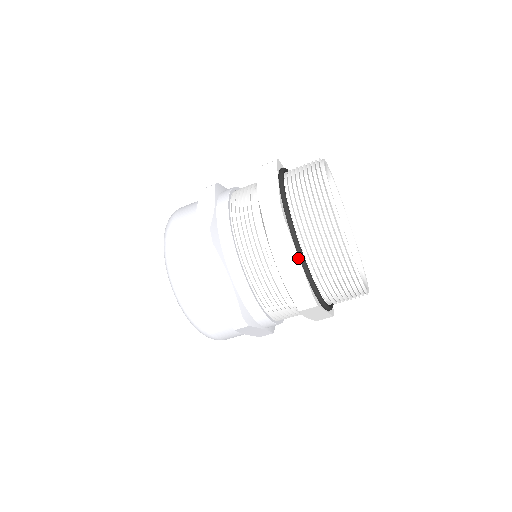
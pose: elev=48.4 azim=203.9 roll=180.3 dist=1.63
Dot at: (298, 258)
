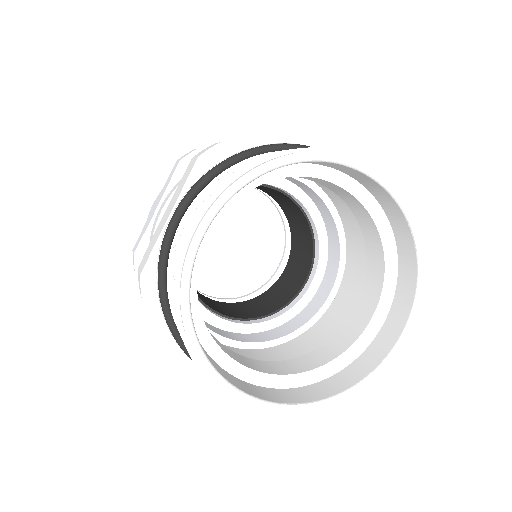
Dot at: (179, 349)
